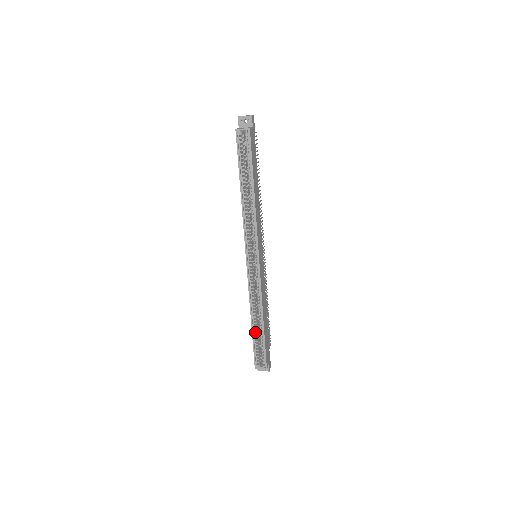
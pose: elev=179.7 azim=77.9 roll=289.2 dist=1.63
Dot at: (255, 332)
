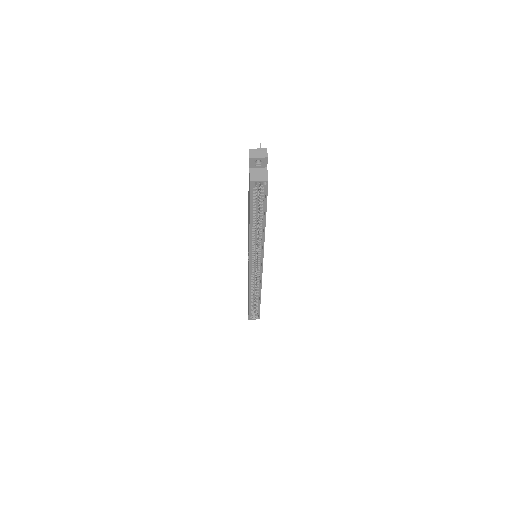
Dot at: (251, 302)
